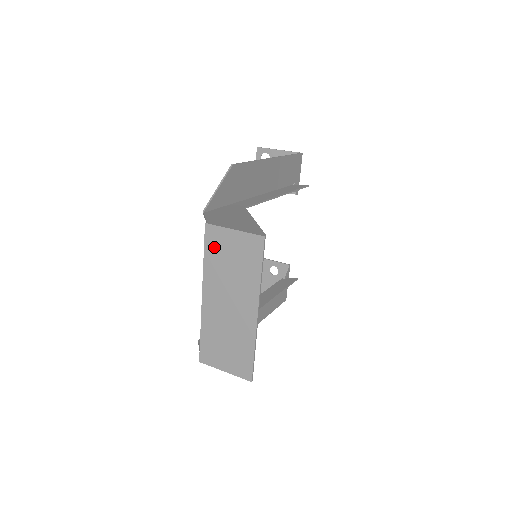
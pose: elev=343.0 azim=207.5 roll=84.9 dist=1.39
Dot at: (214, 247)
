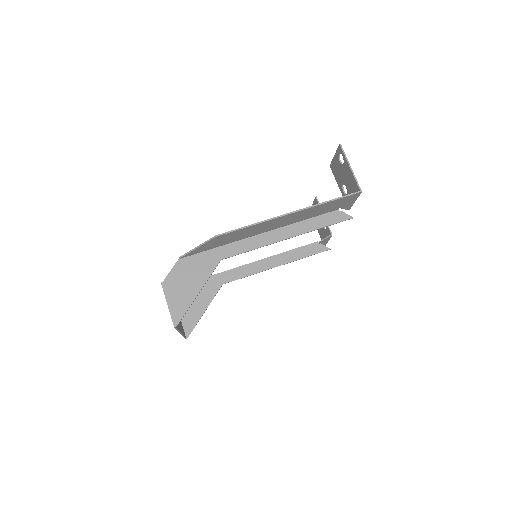
Dot at: occluded
